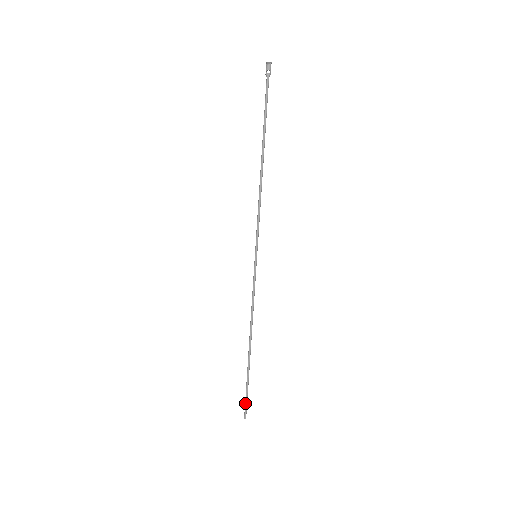
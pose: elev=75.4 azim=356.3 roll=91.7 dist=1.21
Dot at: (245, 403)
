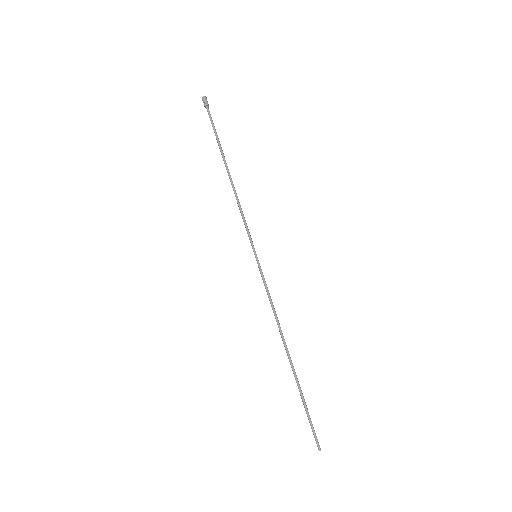
Dot at: (311, 428)
